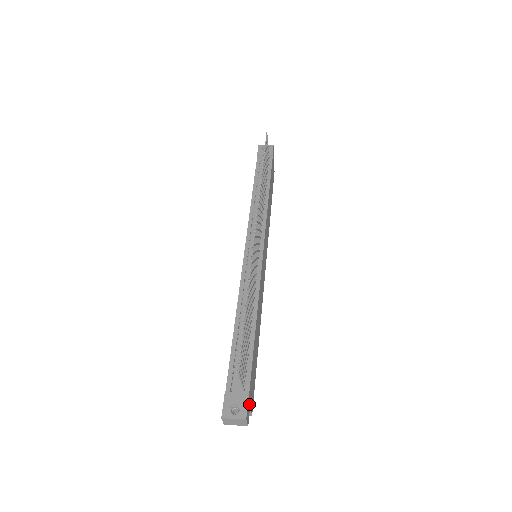
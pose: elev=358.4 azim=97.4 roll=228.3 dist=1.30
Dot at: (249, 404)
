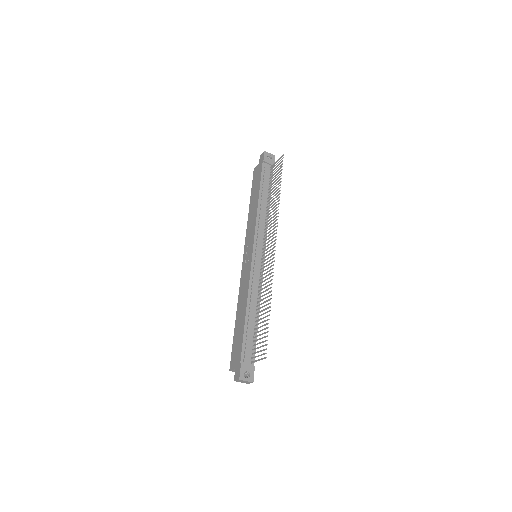
Dot at: occluded
